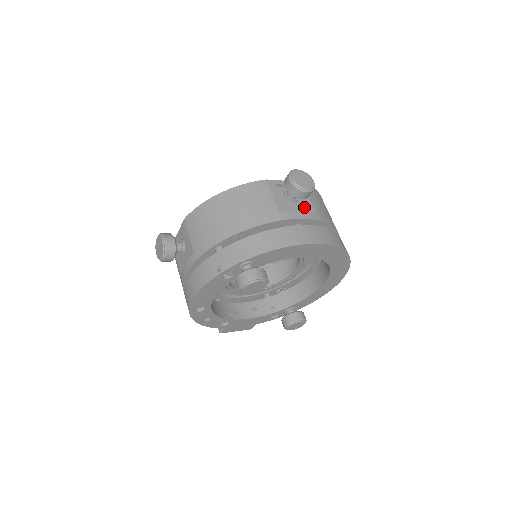
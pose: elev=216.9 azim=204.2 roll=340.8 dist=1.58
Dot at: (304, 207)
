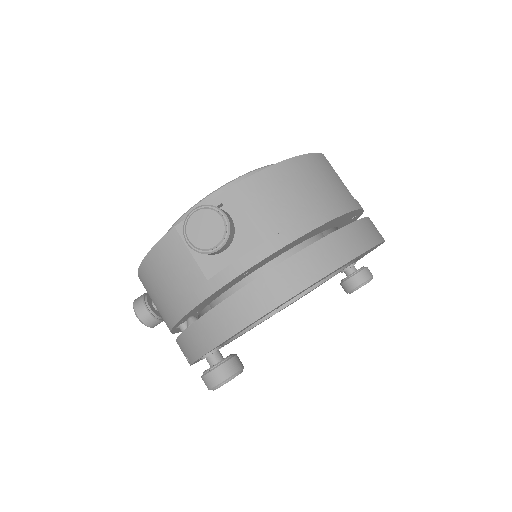
Dot at: (242, 242)
